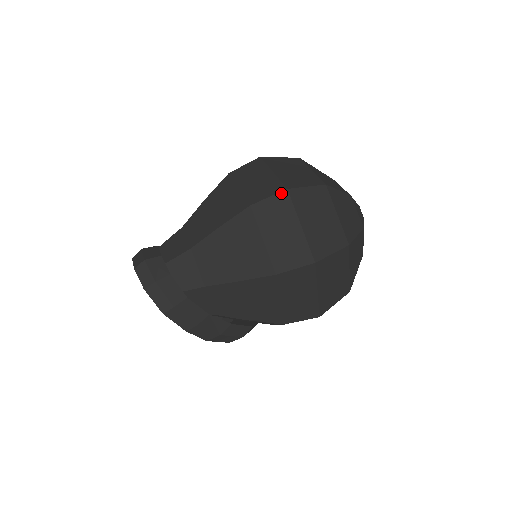
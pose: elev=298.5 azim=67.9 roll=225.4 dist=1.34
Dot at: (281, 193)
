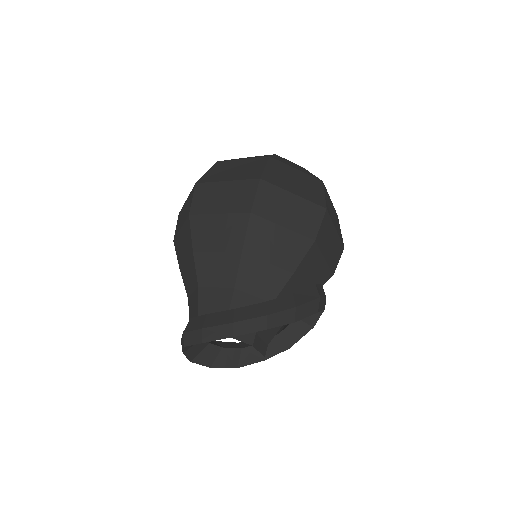
Dot at: (195, 189)
